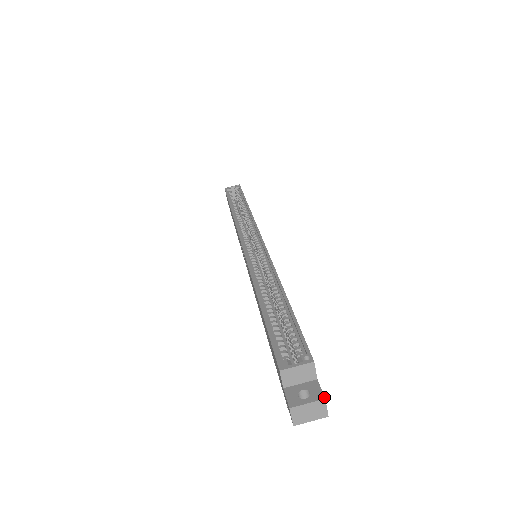
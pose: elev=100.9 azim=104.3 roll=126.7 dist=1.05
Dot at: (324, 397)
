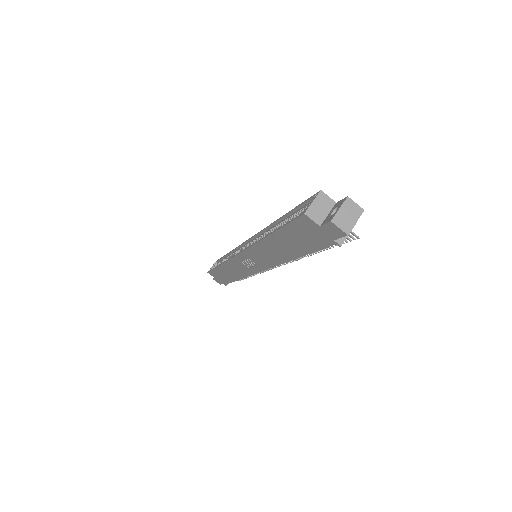
Dot at: (346, 197)
